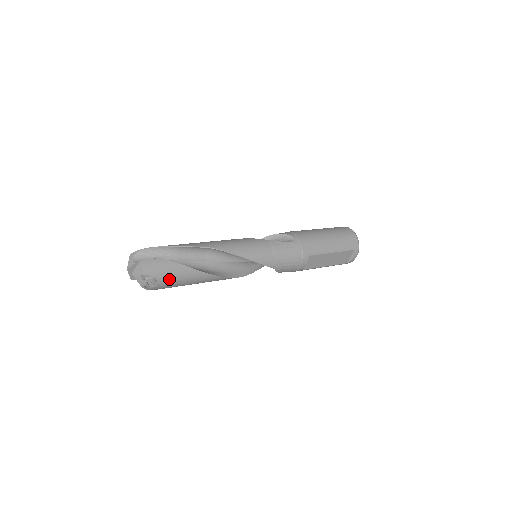
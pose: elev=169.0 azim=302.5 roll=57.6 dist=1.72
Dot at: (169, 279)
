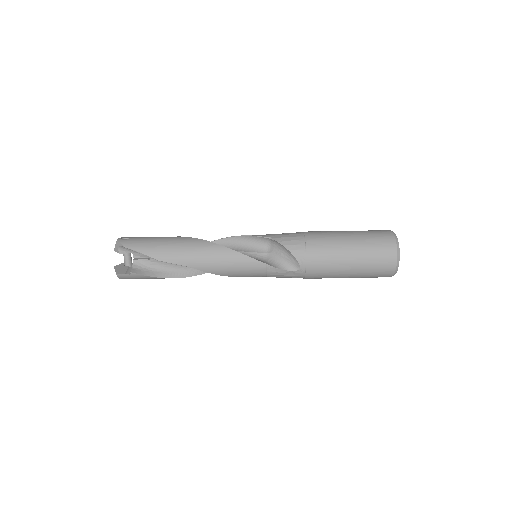
Dot at: occluded
